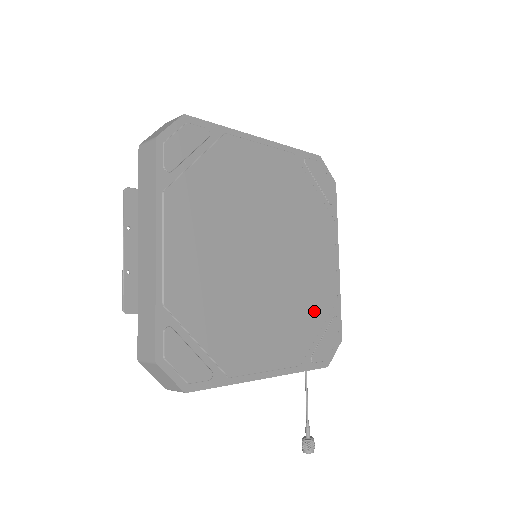
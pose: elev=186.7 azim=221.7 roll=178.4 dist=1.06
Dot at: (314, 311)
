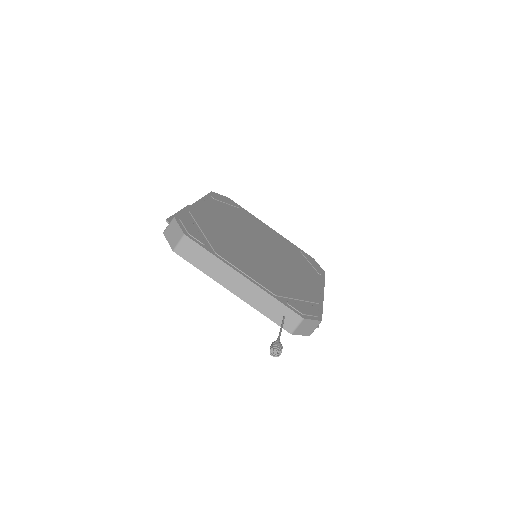
Dot at: (295, 290)
